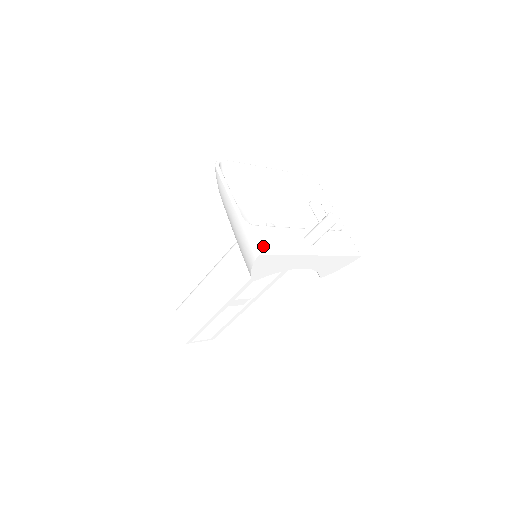
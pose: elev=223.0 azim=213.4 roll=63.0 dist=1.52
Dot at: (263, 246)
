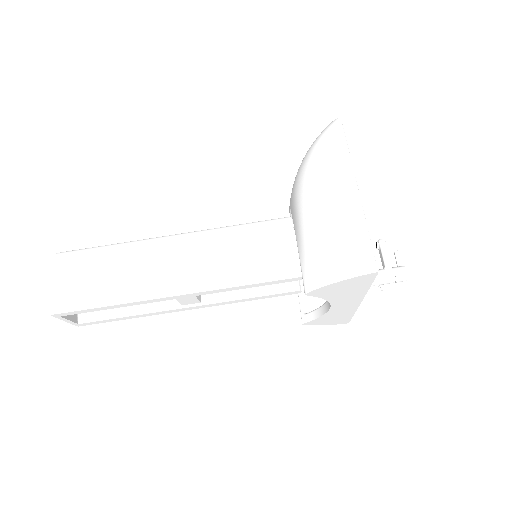
Dot at: occluded
